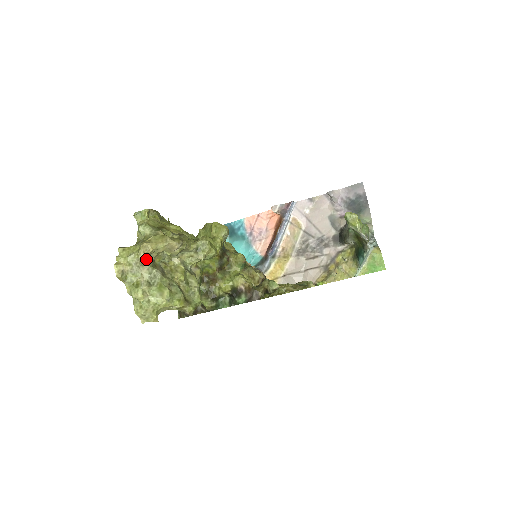
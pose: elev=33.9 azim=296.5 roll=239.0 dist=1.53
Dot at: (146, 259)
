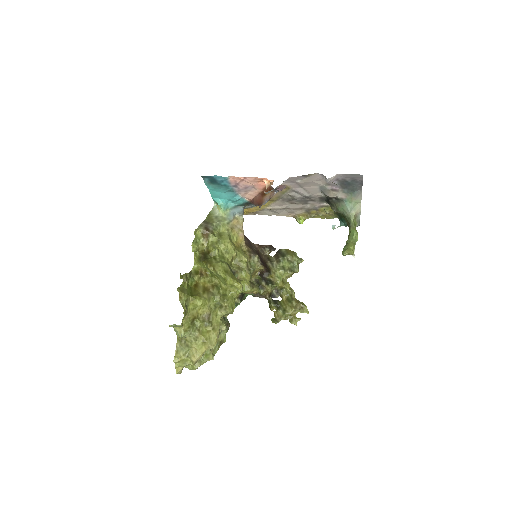
Dot at: occluded
